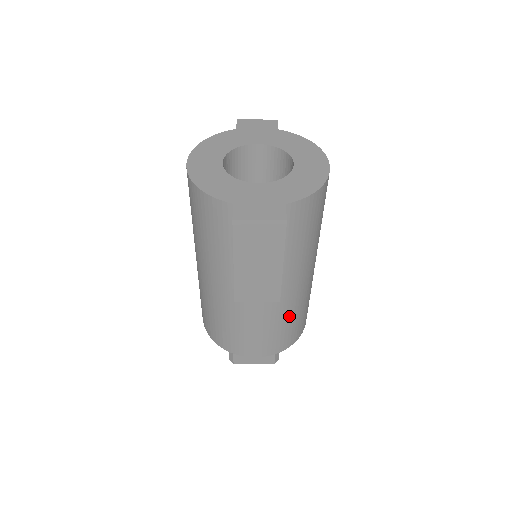
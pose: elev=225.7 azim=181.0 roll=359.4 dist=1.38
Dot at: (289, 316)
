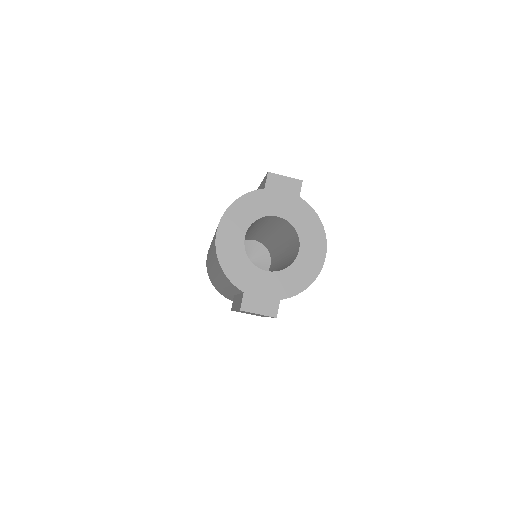
Dot at: occluded
